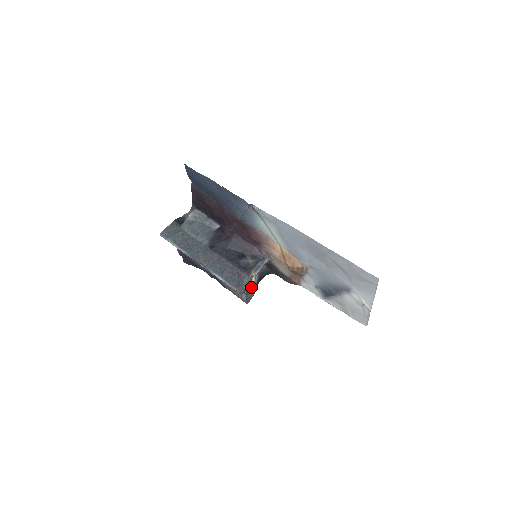
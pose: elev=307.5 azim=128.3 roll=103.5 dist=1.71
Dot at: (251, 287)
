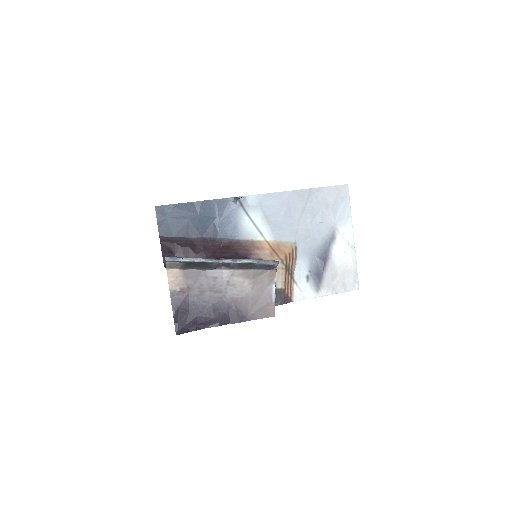
Dot at: occluded
